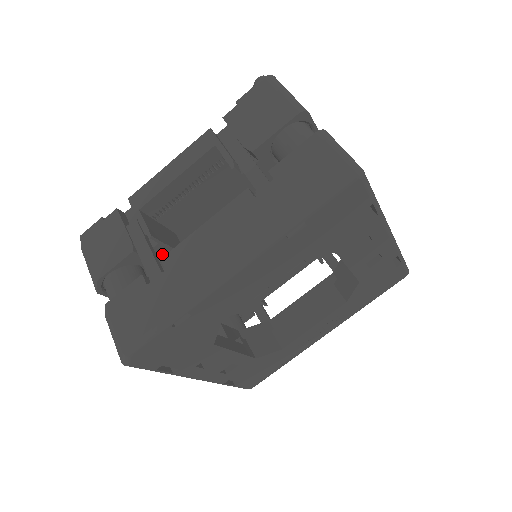
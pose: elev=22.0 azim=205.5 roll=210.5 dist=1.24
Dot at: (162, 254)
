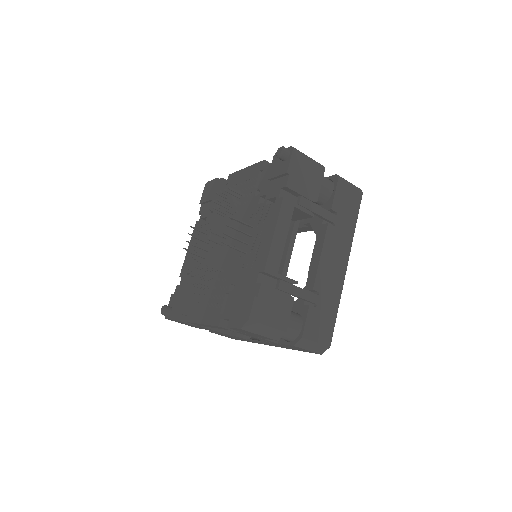
Dot at: occluded
